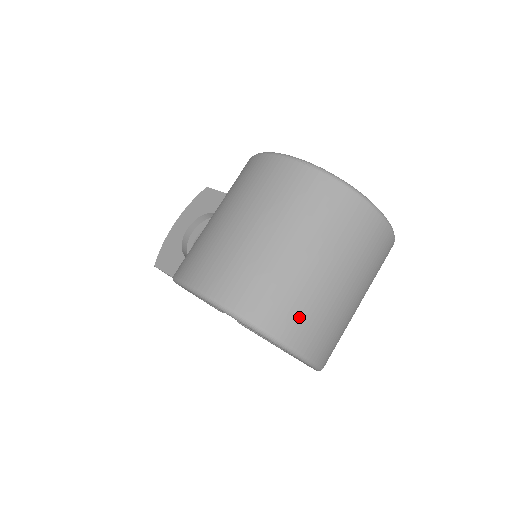
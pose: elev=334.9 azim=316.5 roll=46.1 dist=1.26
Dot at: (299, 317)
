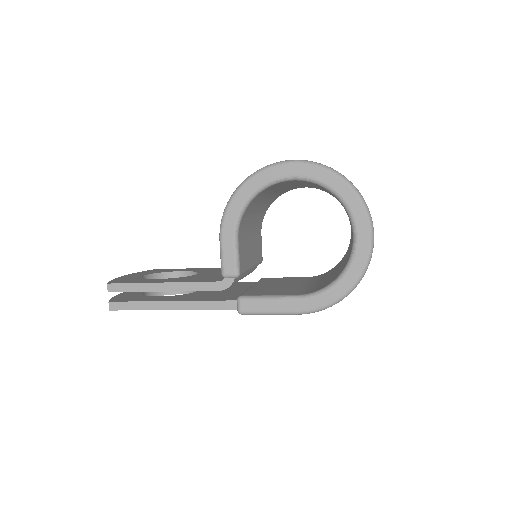
Dot at: occluded
